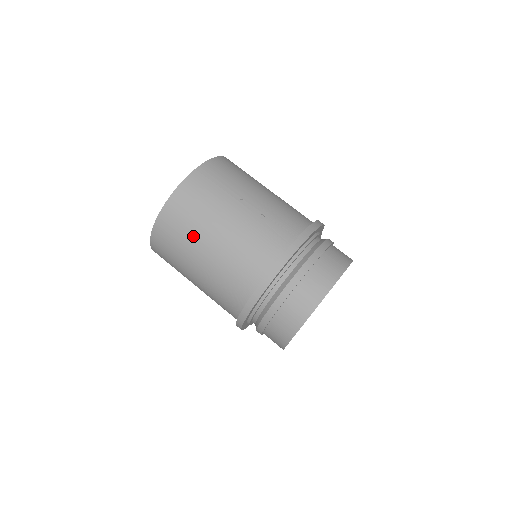
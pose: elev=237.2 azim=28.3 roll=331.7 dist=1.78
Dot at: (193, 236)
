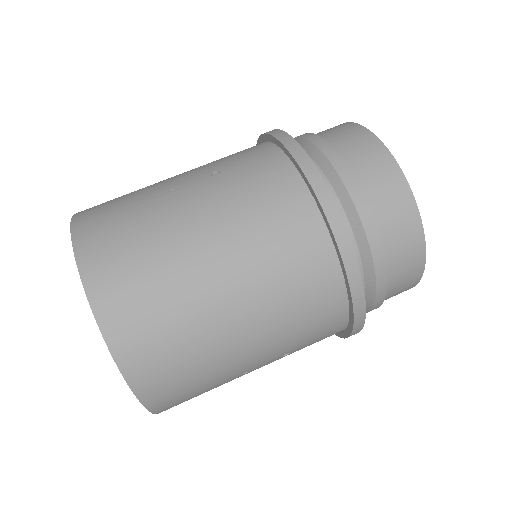
Dot at: (179, 287)
